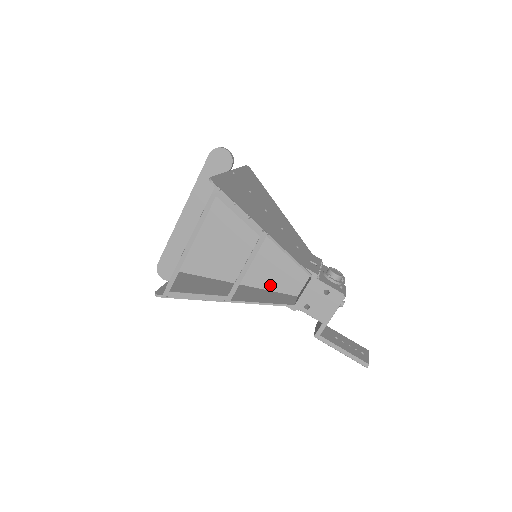
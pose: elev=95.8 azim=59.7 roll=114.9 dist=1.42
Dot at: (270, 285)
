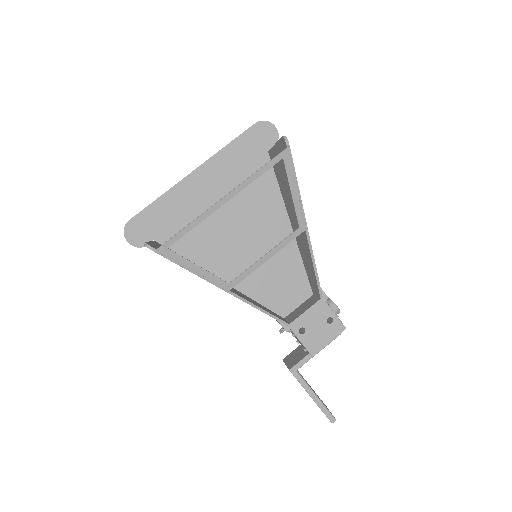
Dot at: (259, 295)
